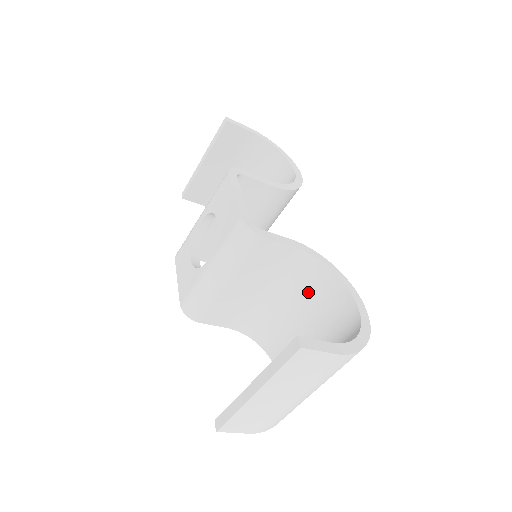
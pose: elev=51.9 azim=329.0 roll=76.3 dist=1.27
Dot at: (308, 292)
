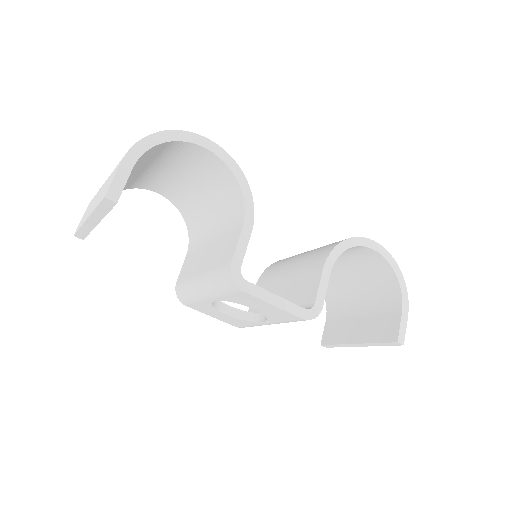
Dot at: occluded
